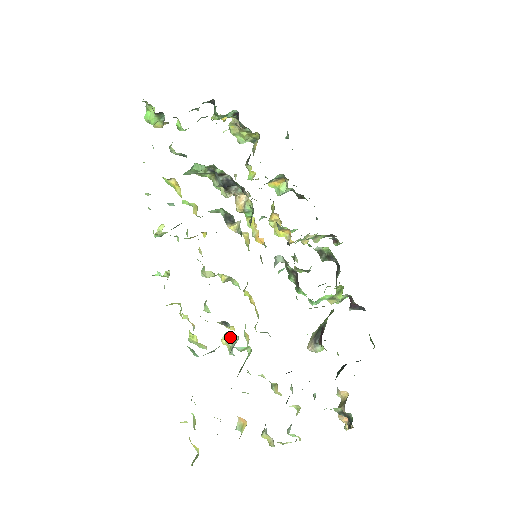
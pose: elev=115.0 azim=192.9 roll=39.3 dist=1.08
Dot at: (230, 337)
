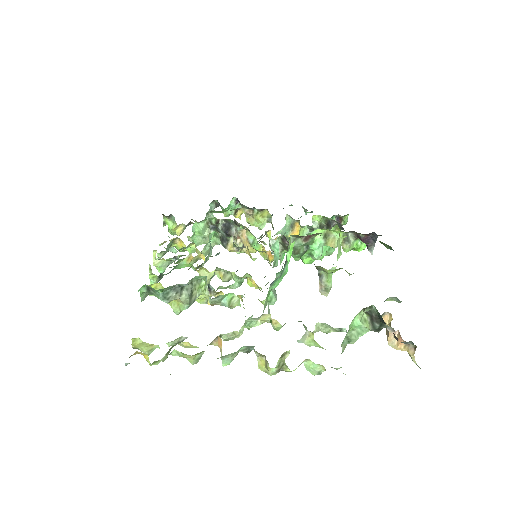
Dot at: (205, 286)
